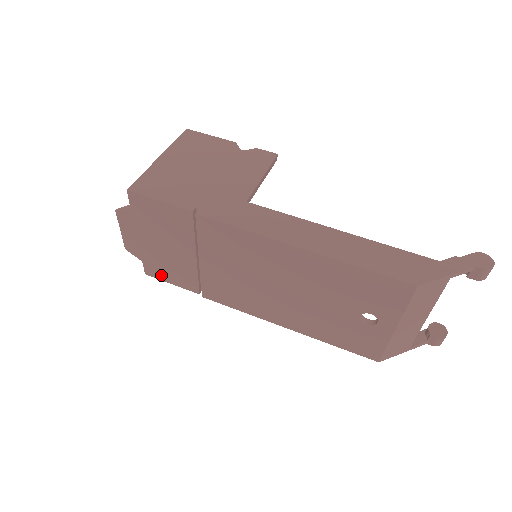
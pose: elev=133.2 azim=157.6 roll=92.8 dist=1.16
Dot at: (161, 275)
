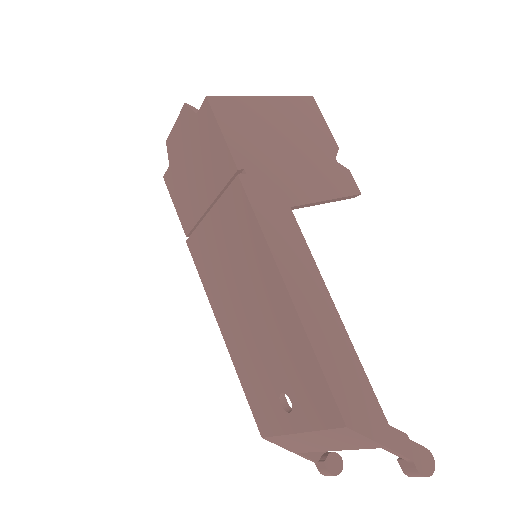
Dot at: (173, 191)
